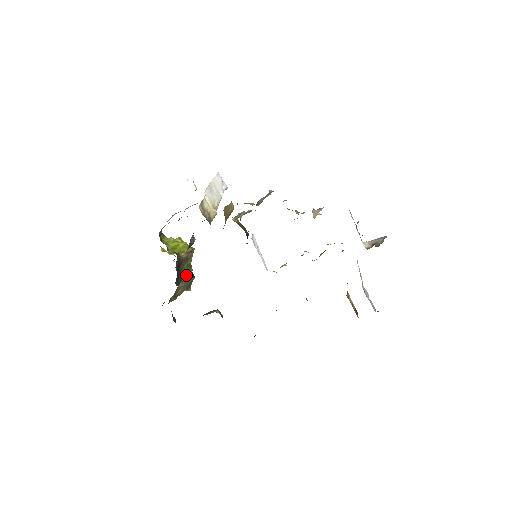
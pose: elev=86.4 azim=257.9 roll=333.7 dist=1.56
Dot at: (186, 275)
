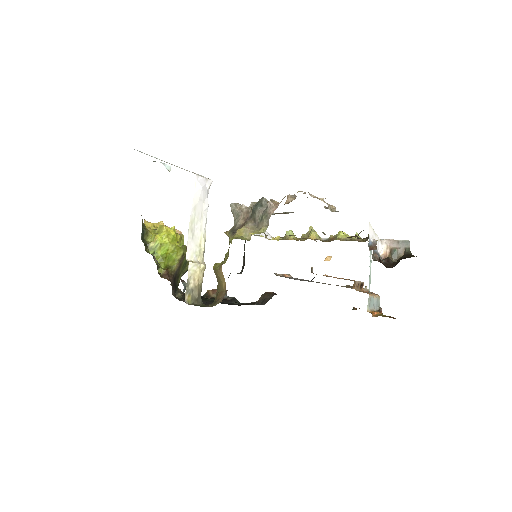
Dot at: (183, 271)
